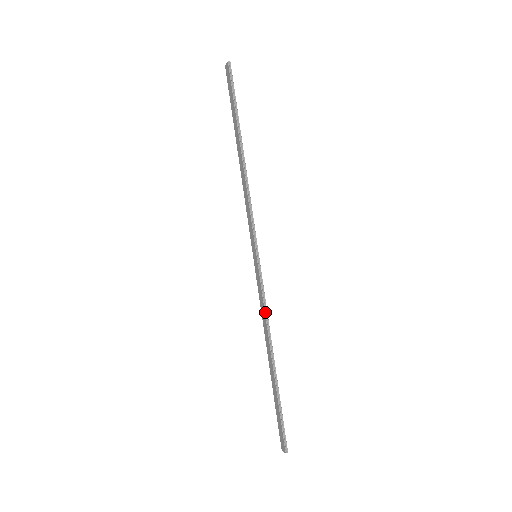
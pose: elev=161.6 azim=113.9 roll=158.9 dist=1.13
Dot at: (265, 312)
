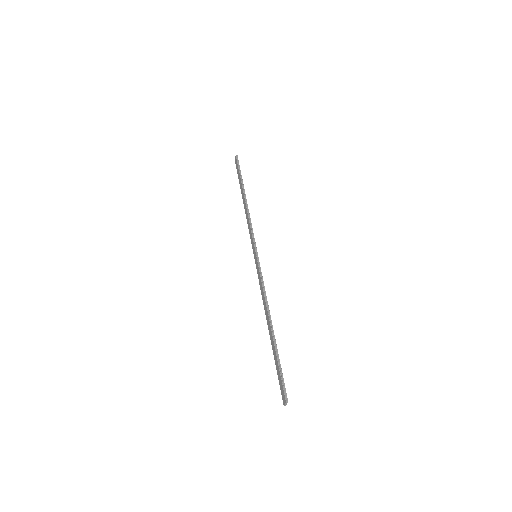
Dot at: (263, 290)
